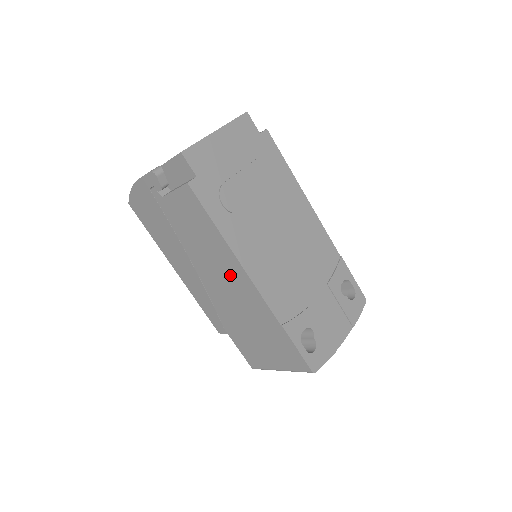
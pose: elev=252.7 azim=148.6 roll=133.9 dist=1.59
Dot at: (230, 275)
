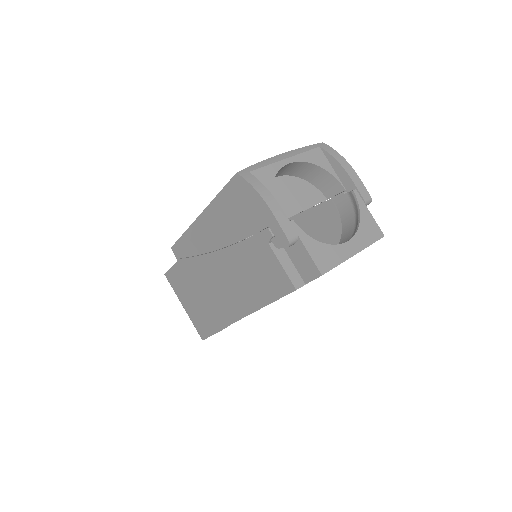
Dot at: (234, 296)
